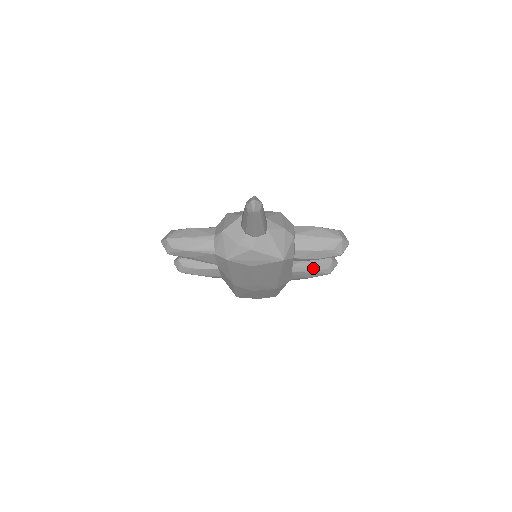
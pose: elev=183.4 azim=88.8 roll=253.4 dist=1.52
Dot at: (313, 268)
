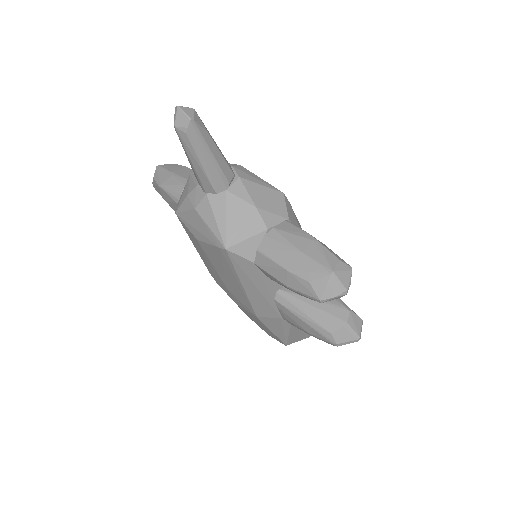
Dot at: (308, 316)
